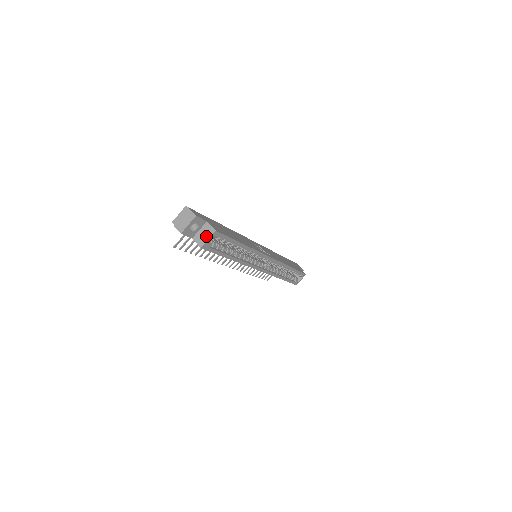
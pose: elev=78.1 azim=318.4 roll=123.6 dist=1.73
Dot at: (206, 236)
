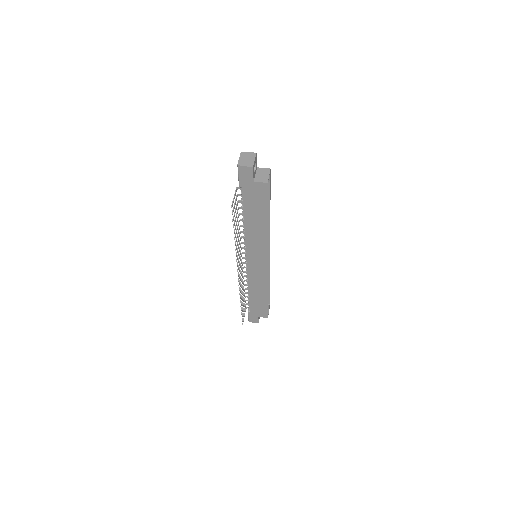
Dot at: (265, 175)
